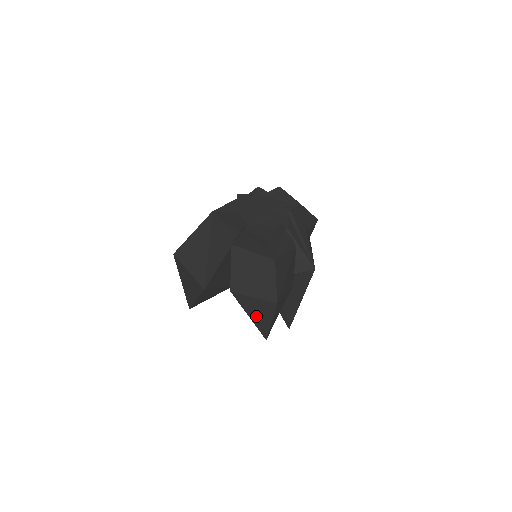
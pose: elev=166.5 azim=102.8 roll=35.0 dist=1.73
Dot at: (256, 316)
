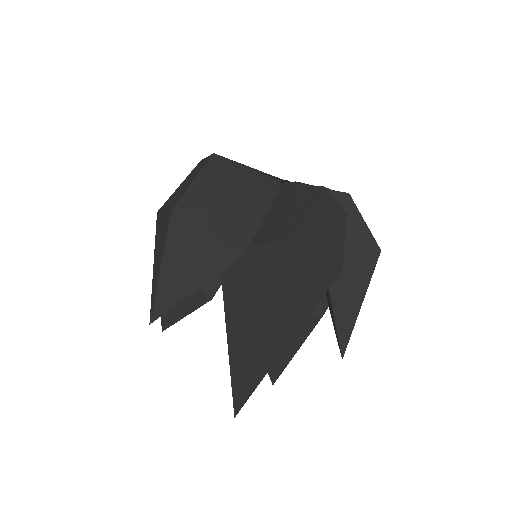
Dot at: (157, 259)
